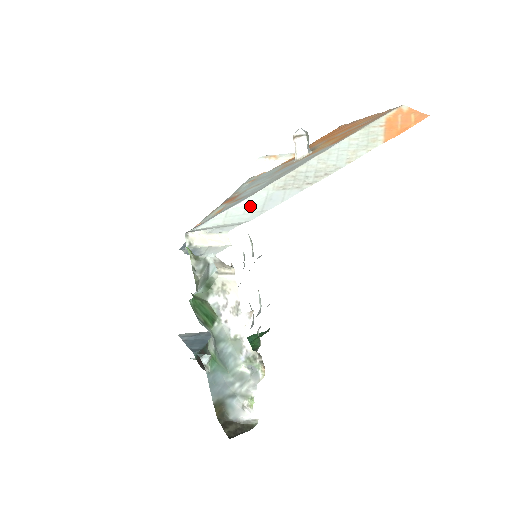
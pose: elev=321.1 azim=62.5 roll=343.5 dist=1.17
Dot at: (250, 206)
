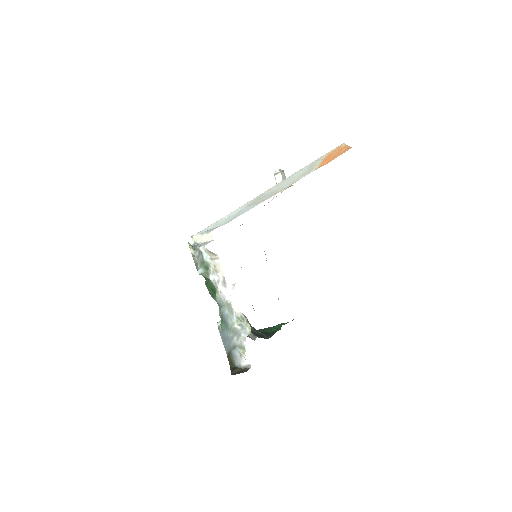
Dot at: (229, 217)
